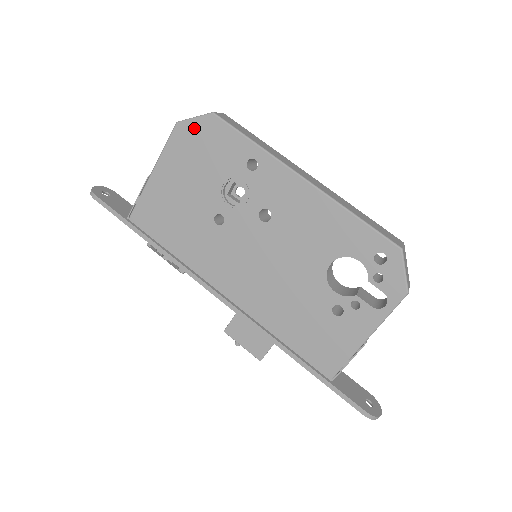
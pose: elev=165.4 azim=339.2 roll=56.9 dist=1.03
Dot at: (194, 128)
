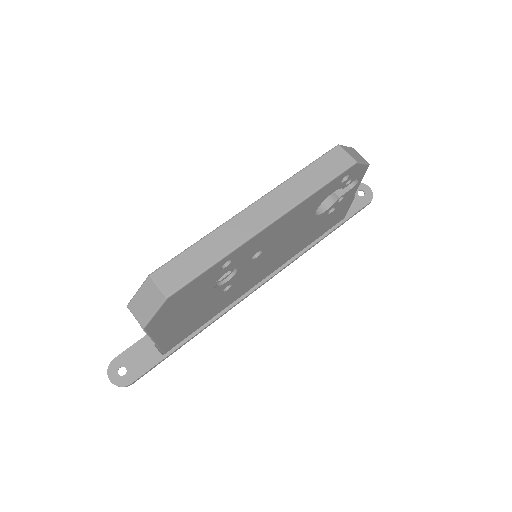
Dot at: (162, 313)
